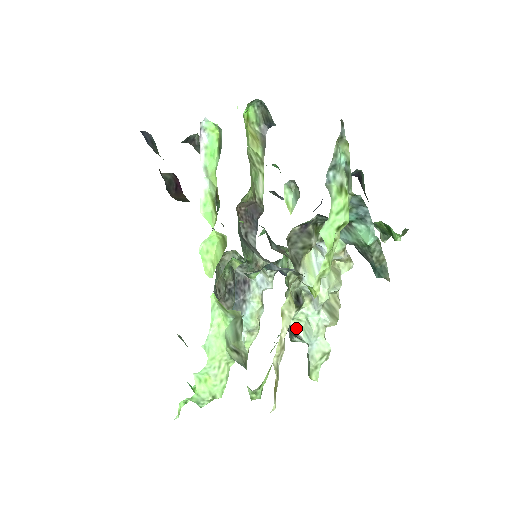
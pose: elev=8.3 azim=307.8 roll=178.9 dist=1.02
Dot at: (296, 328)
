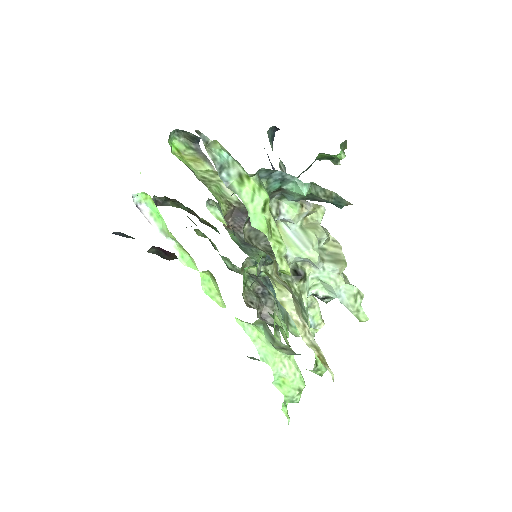
Dot at: (319, 293)
